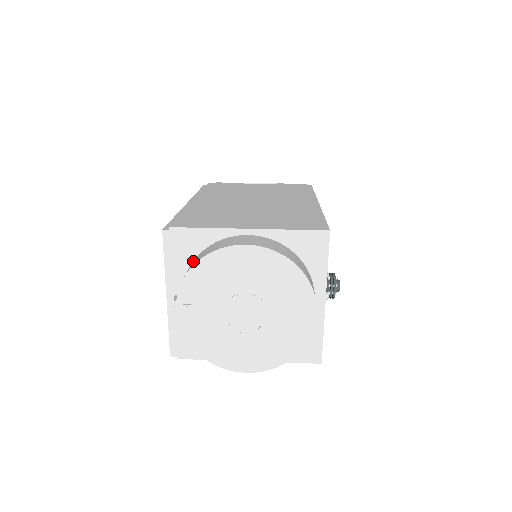
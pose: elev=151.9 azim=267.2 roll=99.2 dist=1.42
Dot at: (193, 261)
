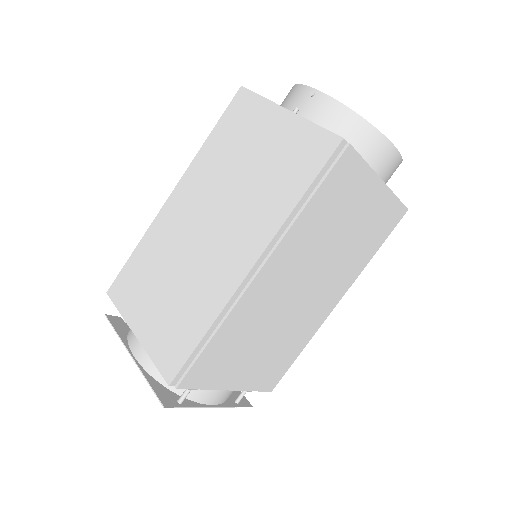
Dot at: occluded
